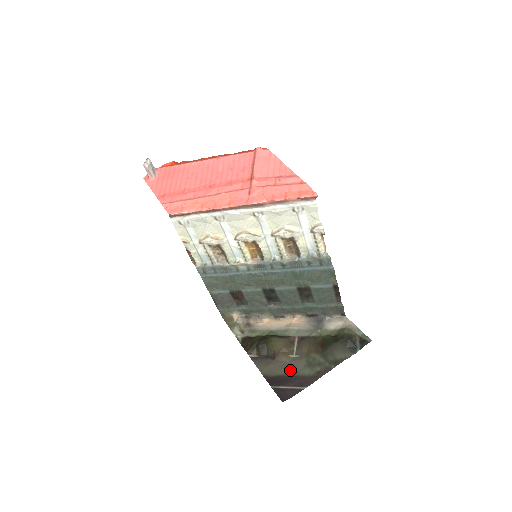
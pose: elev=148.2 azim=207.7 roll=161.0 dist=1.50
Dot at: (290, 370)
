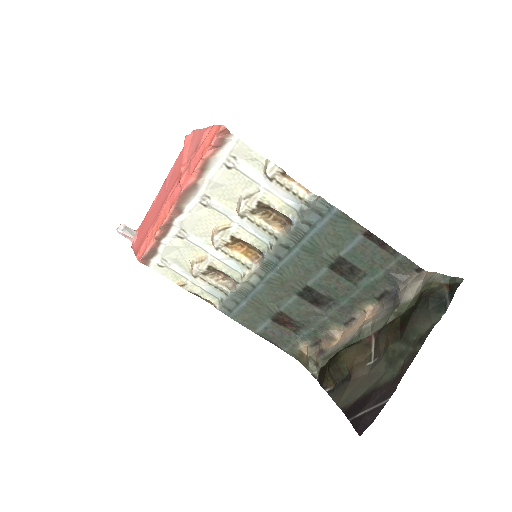
Dot at: (369, 384)
